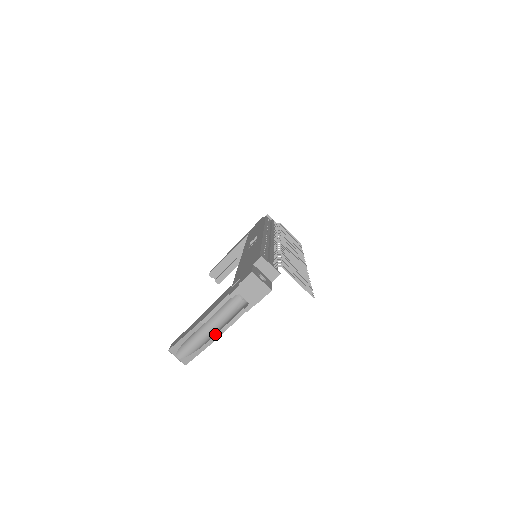
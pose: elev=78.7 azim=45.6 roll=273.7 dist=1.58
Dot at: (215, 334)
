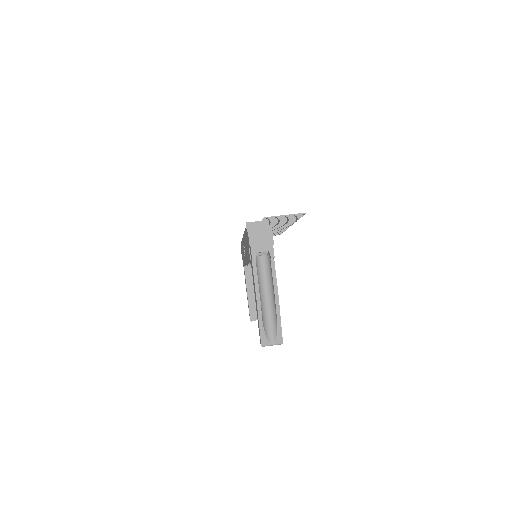
Dot at: (274, 297)
